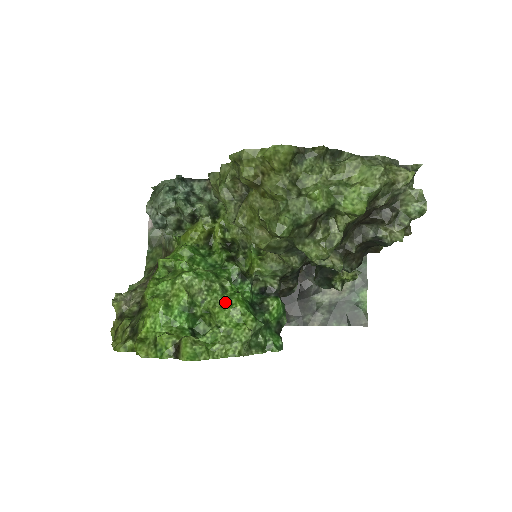
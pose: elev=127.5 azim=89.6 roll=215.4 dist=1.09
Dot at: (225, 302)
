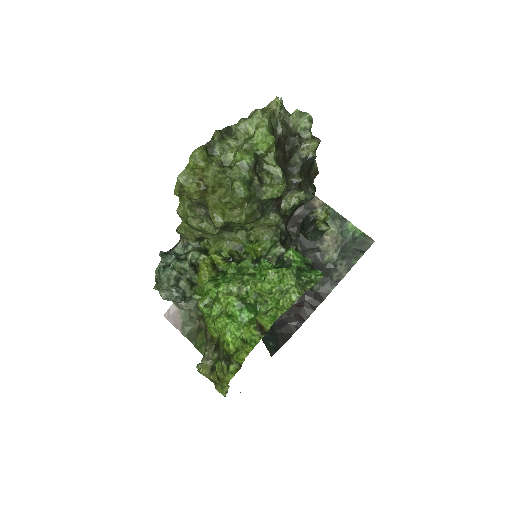
Dot at: (260, 279)
